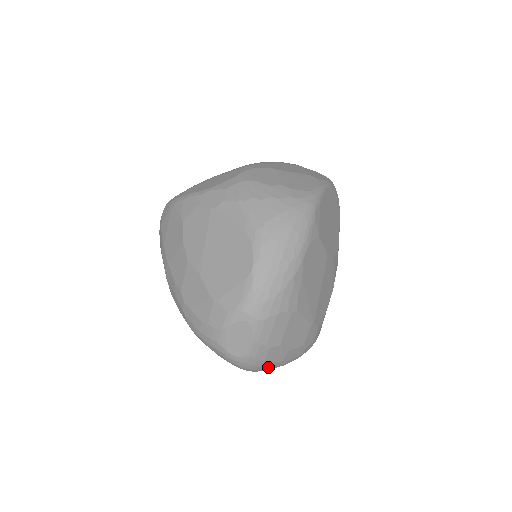
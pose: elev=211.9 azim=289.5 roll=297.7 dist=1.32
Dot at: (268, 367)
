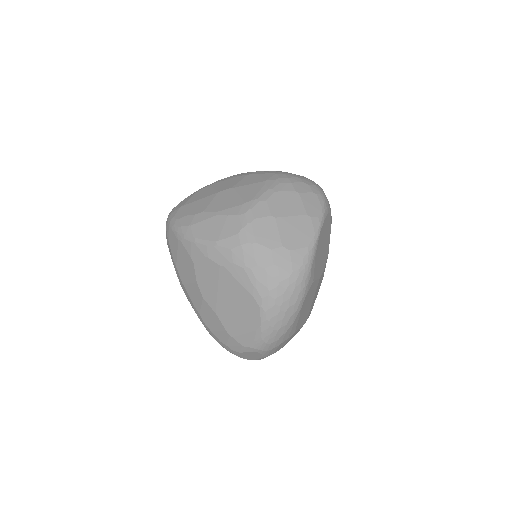
Dot at: occluded
